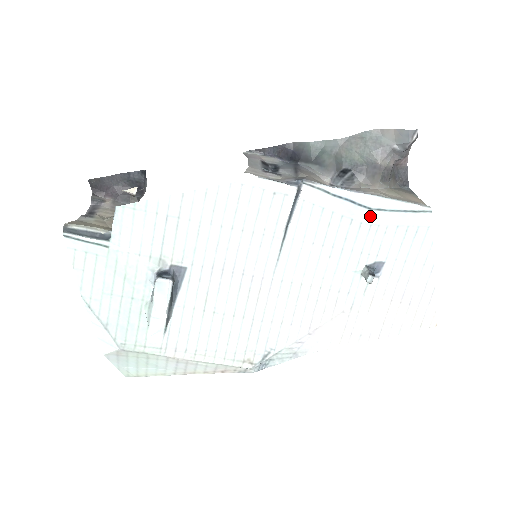
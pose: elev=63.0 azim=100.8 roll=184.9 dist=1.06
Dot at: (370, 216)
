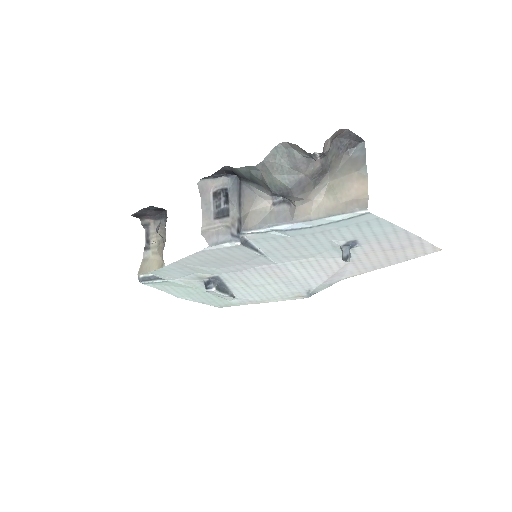
Dot at: (315, 229)
